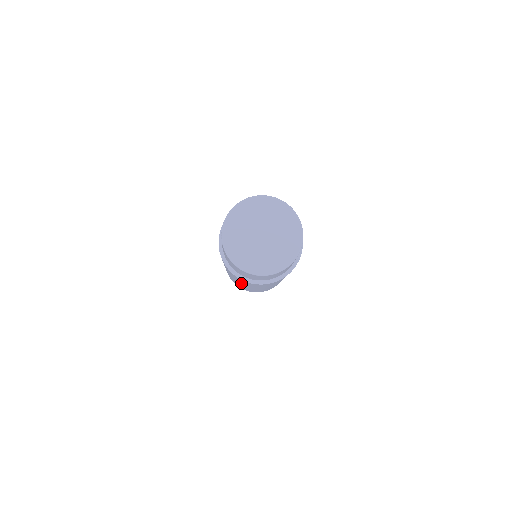
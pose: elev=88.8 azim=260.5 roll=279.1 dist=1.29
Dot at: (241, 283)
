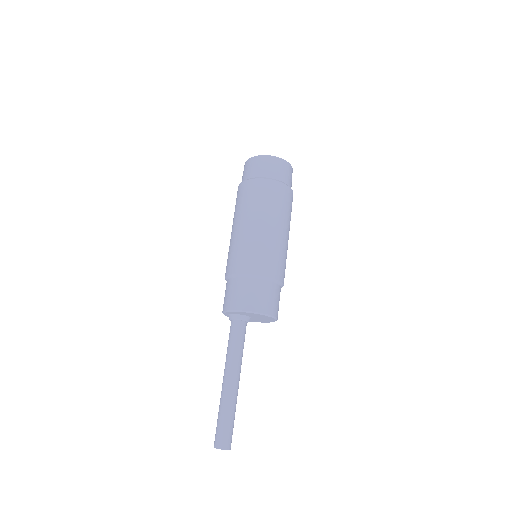
Dot at: (249, 211)
